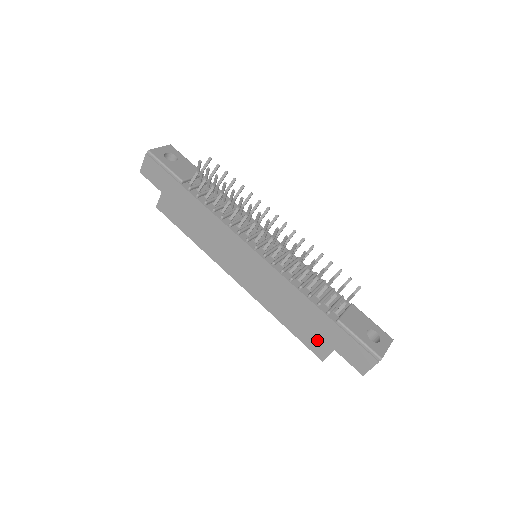
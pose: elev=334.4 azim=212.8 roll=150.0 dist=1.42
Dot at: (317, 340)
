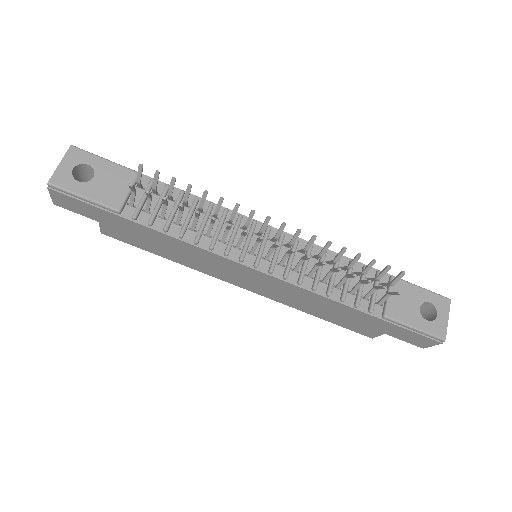
Dot at: (361, 327)
